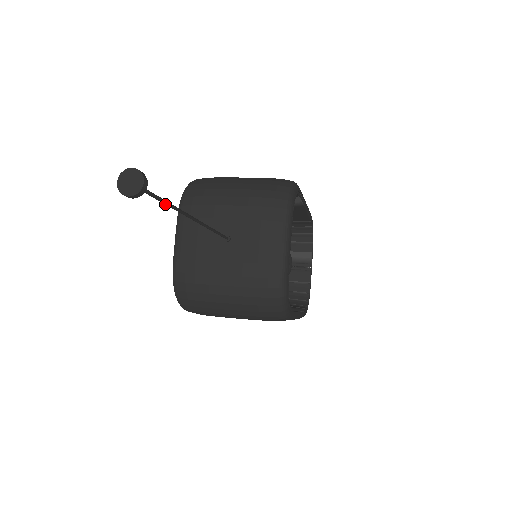
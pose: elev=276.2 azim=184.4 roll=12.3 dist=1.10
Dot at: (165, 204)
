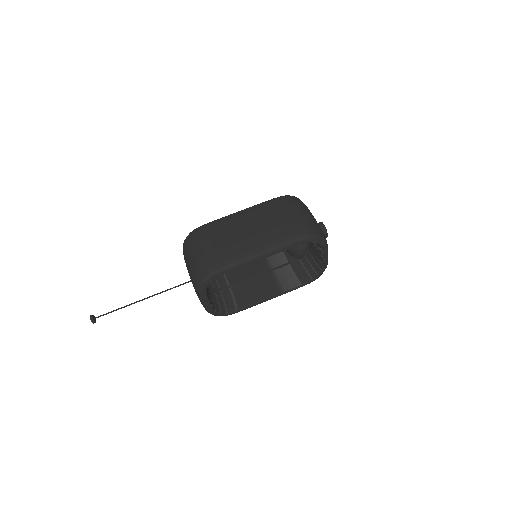
Dot at: occluded
